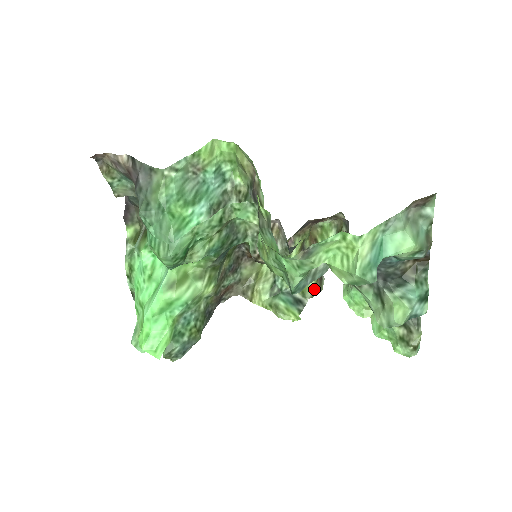
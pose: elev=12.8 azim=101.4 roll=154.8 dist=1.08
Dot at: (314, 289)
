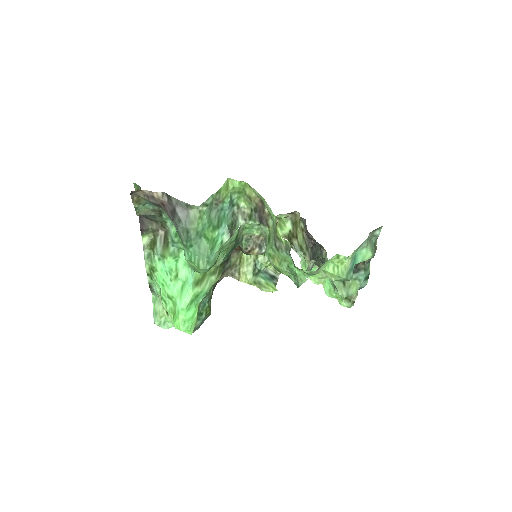
Dot at: occluded
